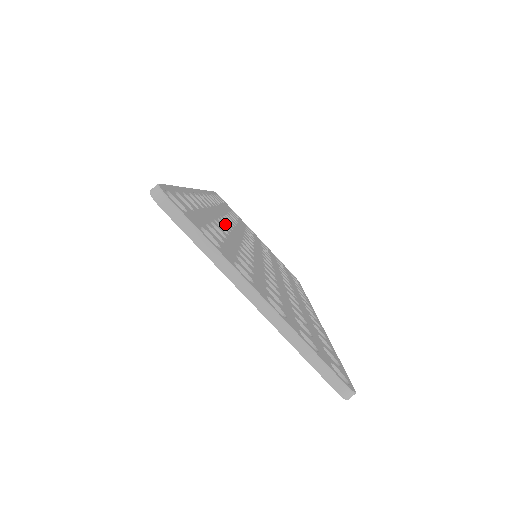
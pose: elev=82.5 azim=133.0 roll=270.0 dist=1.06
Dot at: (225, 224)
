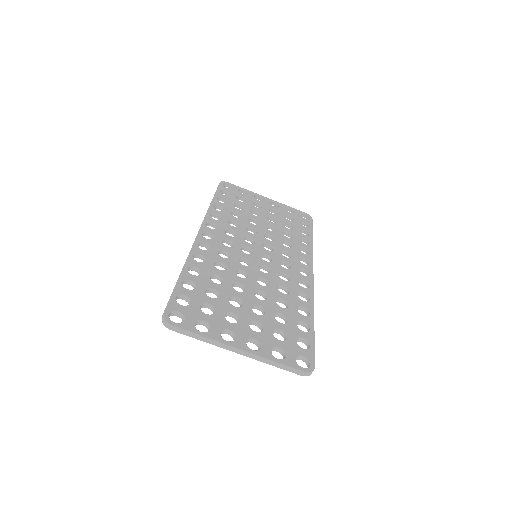
Dot at: (222, 261)
